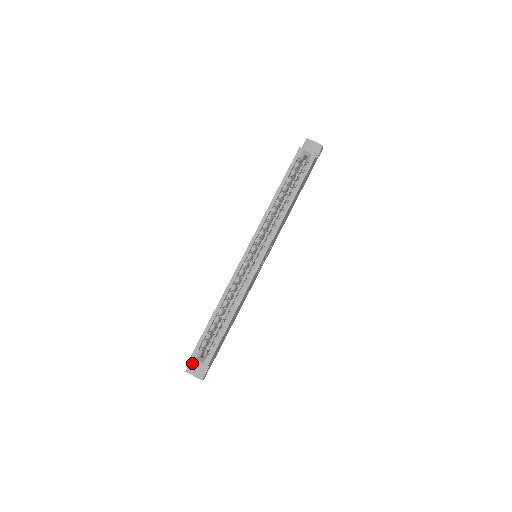
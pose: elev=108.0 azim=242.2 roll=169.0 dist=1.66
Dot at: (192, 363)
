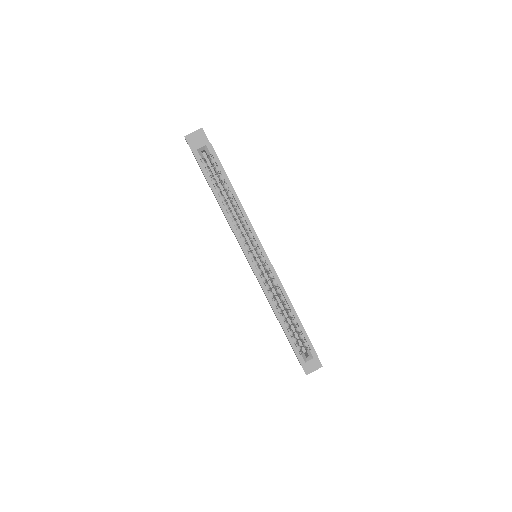
Dot at: (304, 366)
